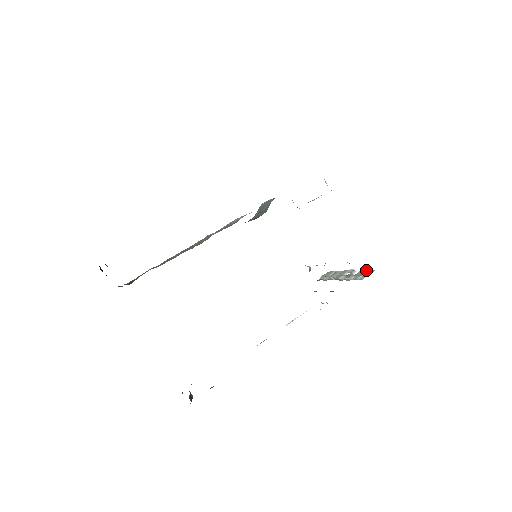
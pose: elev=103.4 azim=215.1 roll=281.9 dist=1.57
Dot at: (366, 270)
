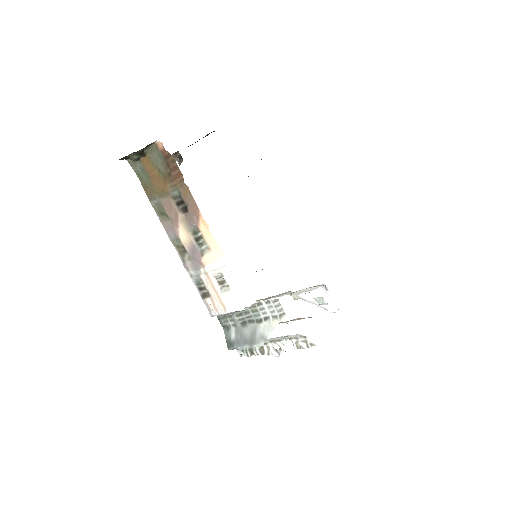
Dot at: (305, 345)
